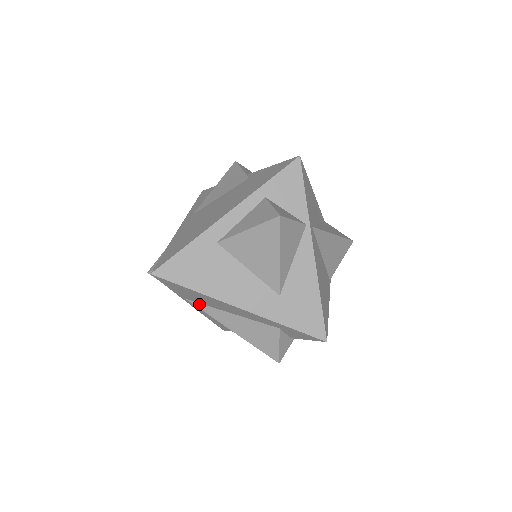
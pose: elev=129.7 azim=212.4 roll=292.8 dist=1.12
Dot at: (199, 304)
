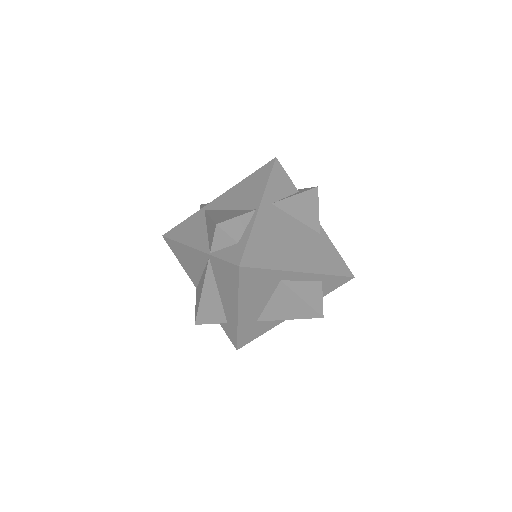
Dot at: (211, 269)
